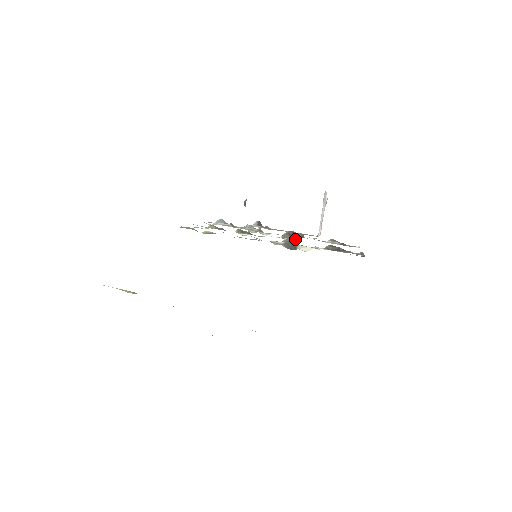
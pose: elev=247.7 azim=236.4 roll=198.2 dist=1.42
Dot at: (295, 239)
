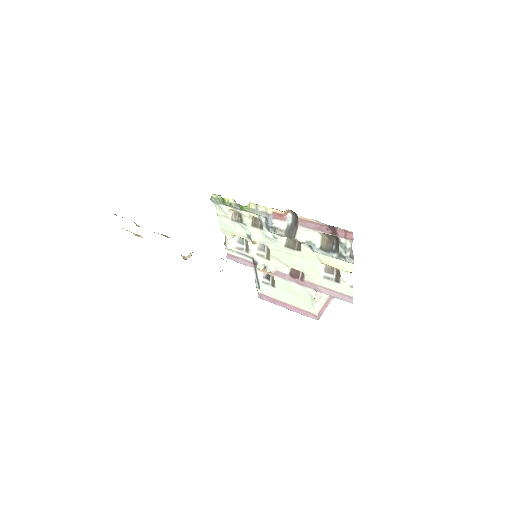
Dot at: (296, 246)
